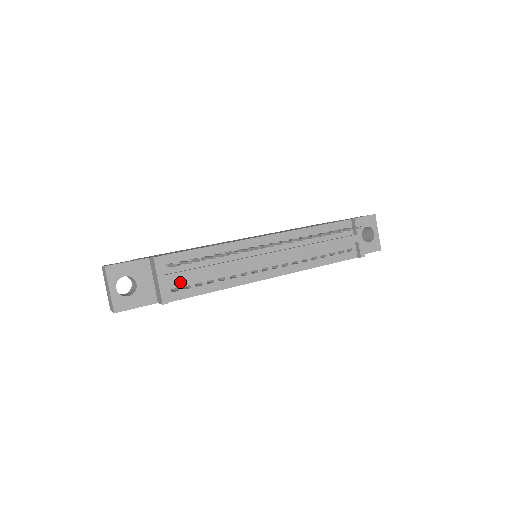
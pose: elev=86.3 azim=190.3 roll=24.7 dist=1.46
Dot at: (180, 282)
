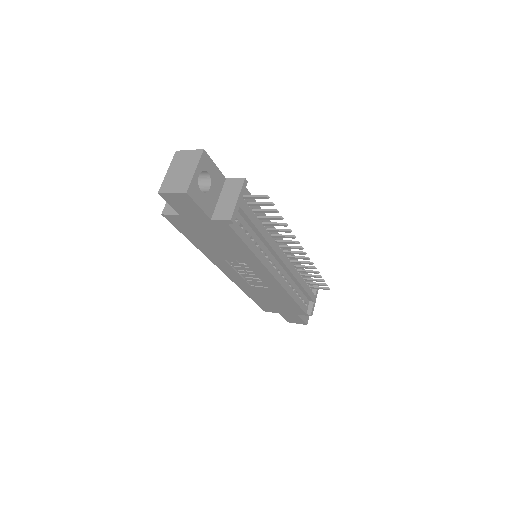
Dot at: (241, 217)
